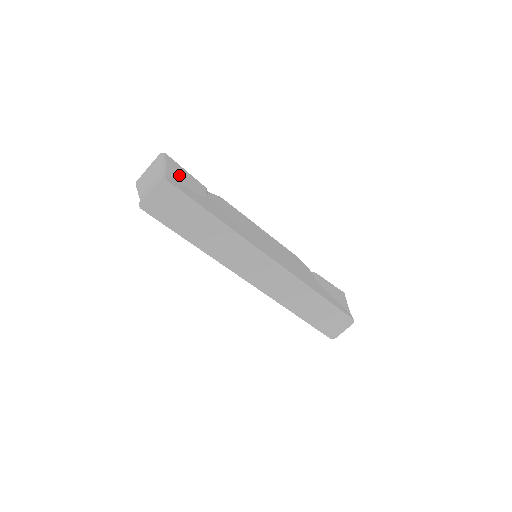
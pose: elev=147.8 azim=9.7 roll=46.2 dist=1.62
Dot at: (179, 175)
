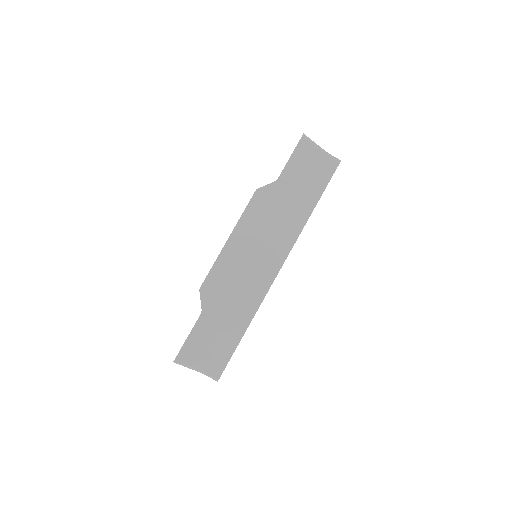
Dot at: (201, 354)
